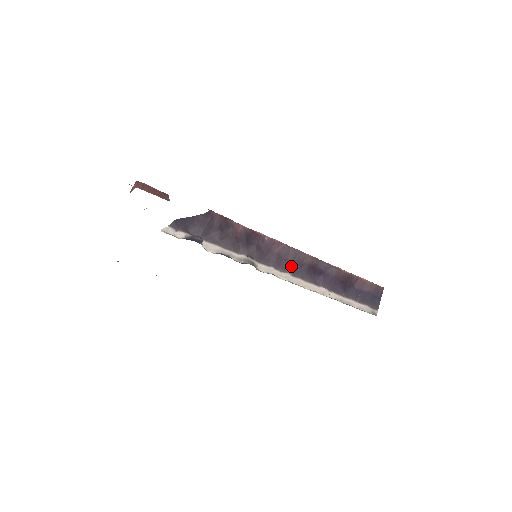
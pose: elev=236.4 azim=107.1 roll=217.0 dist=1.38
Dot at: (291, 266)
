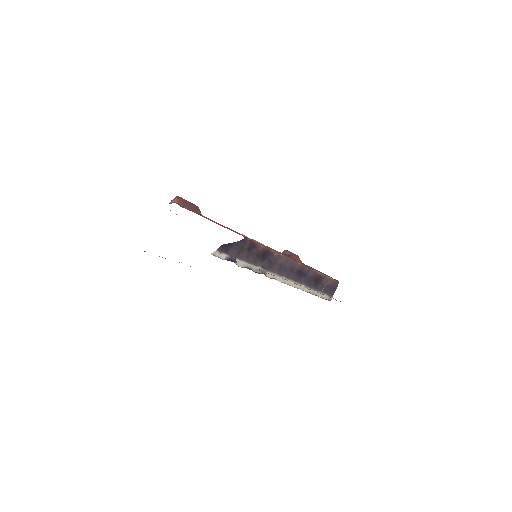
Dot at: (287, 272)
